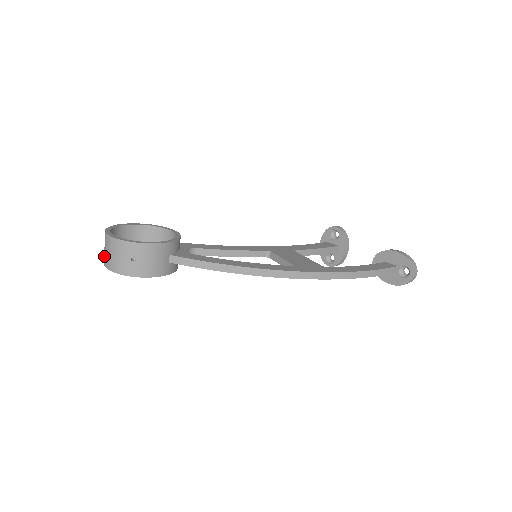
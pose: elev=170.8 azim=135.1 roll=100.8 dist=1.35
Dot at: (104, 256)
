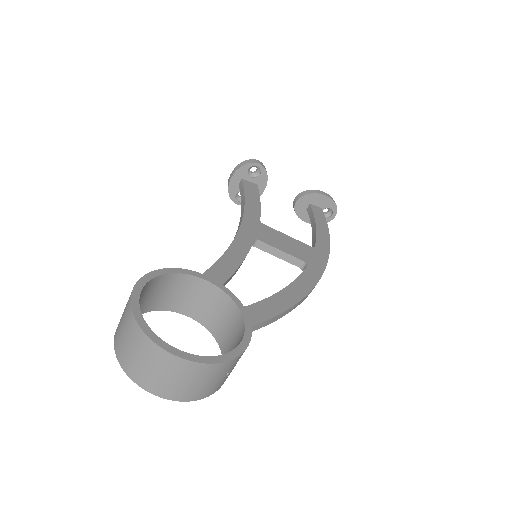
Dot at: (157, 384)
